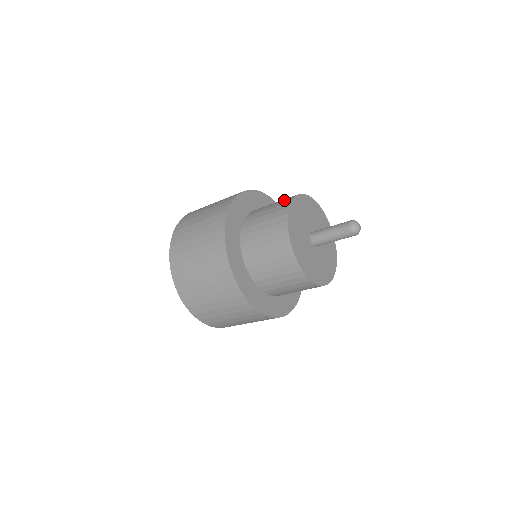
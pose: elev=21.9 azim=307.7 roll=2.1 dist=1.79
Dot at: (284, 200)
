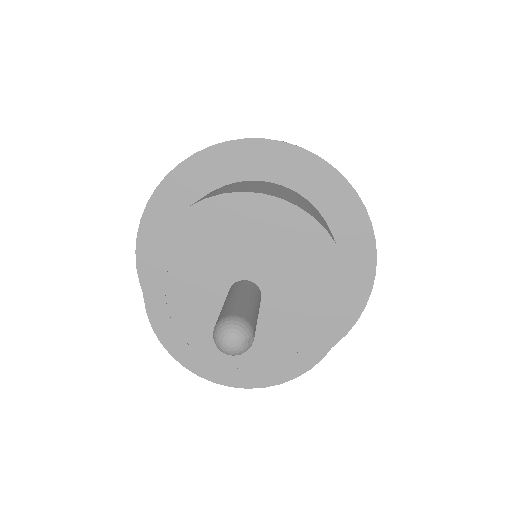
Dot at: occluded
